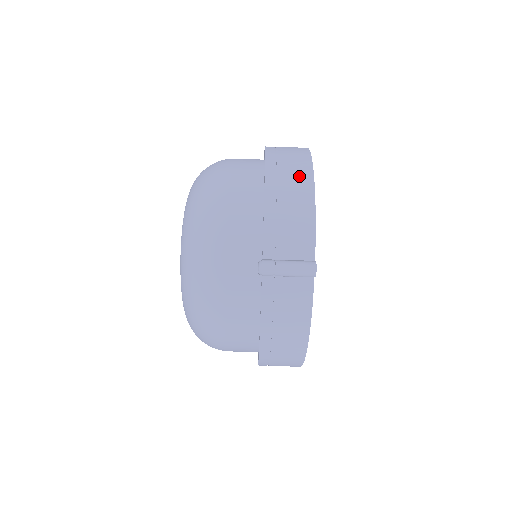
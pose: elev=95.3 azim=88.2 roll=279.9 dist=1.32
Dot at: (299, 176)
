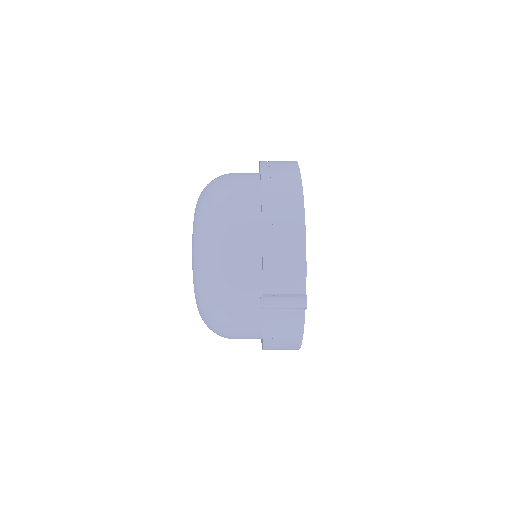
Dot at: (292, 216)
